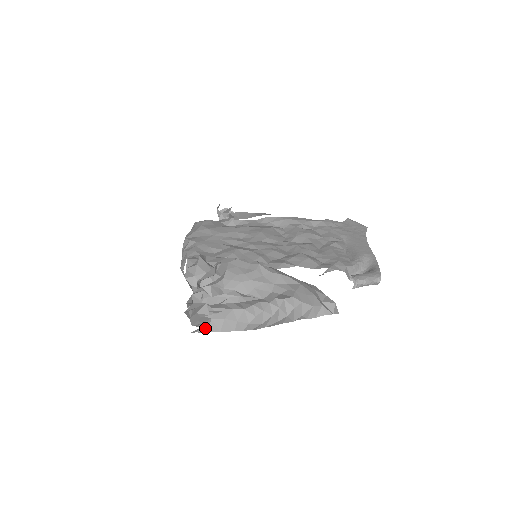
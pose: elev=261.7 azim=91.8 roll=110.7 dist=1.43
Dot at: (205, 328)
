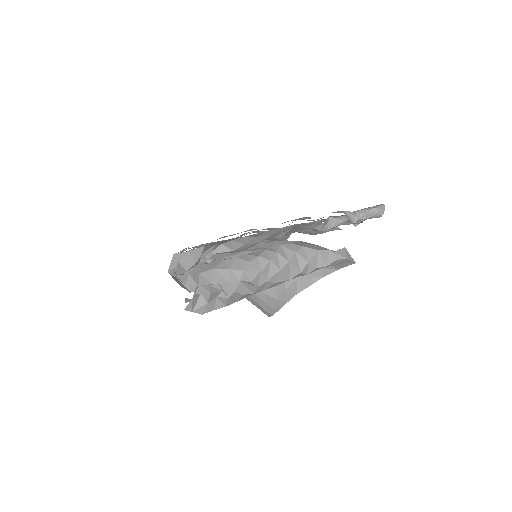
Dot at: (193, 282)
